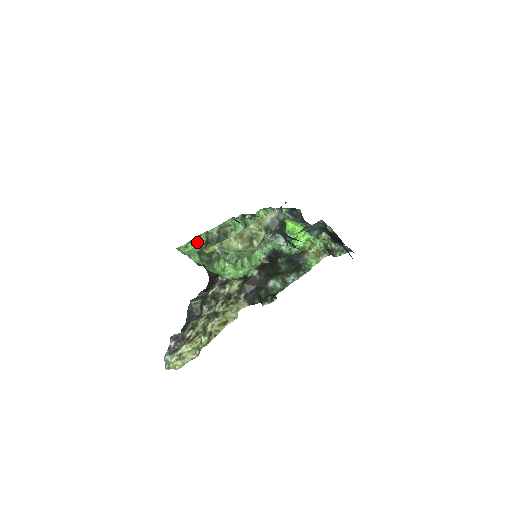
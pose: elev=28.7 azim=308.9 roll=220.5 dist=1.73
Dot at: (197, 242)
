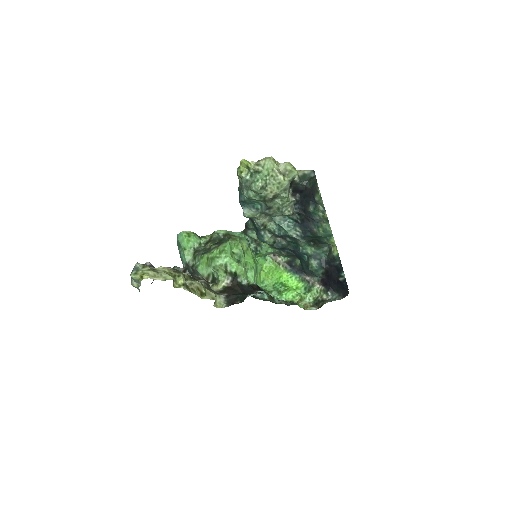
Dot at: (199, 238)
